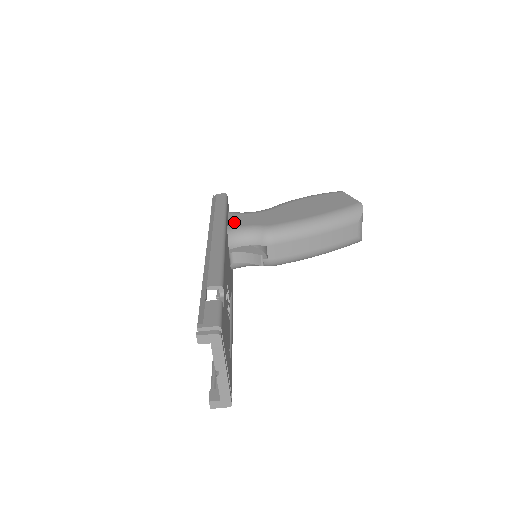
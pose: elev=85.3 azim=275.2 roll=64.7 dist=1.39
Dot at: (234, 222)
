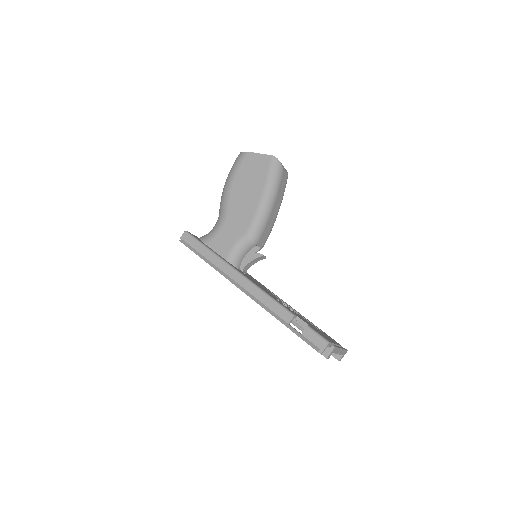
Dot at: (221, 250)
